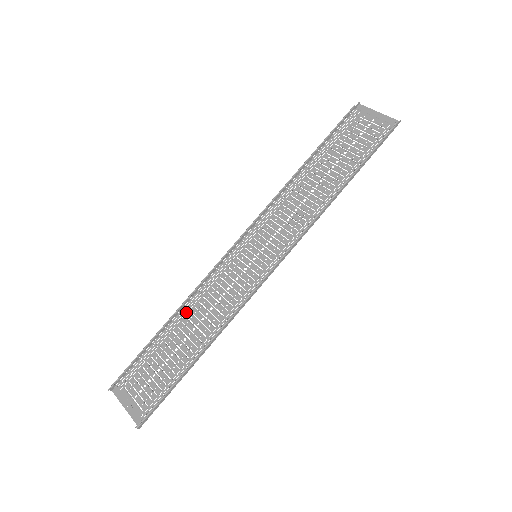
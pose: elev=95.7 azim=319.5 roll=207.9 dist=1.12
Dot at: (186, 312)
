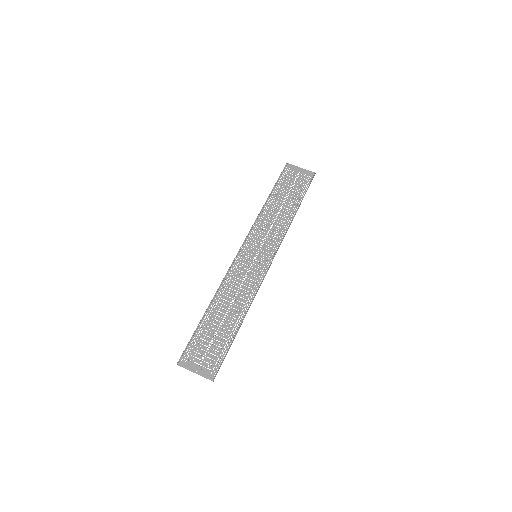
Dot at: (218, 299)
